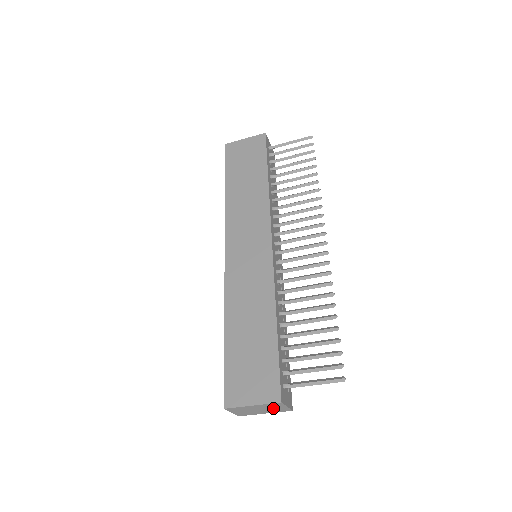
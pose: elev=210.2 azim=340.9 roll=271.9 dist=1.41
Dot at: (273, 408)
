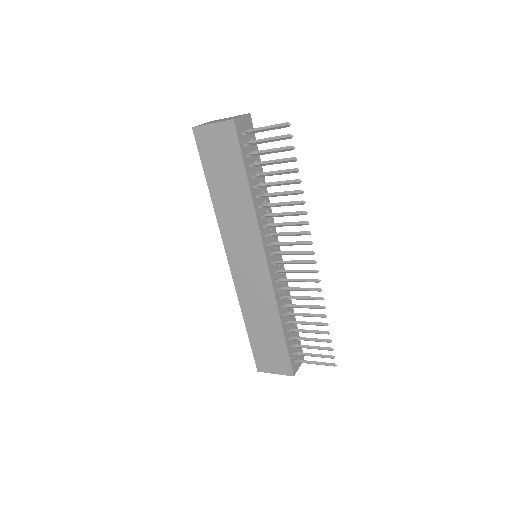
Dot at: occluded
